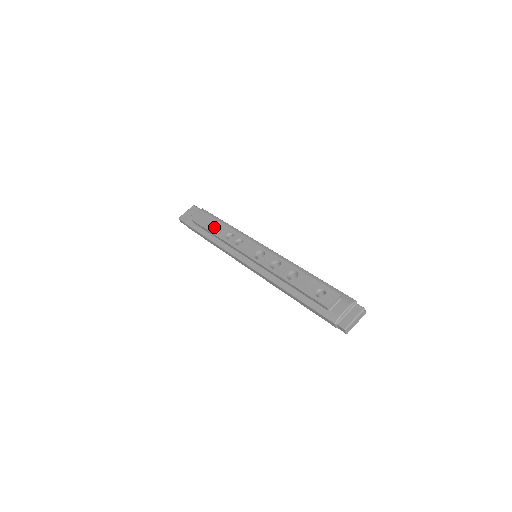
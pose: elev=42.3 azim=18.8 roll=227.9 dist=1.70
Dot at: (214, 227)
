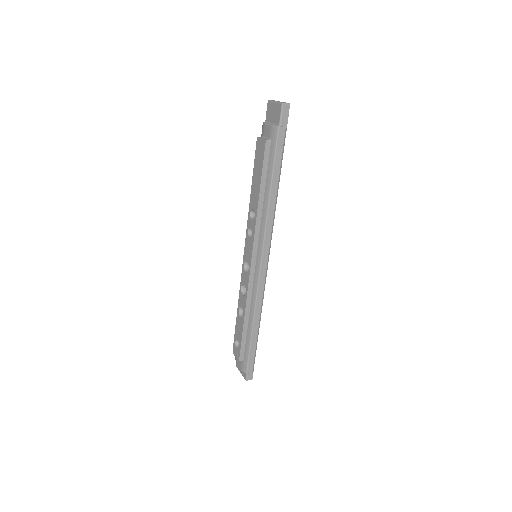
Dot at: (255, 183)
